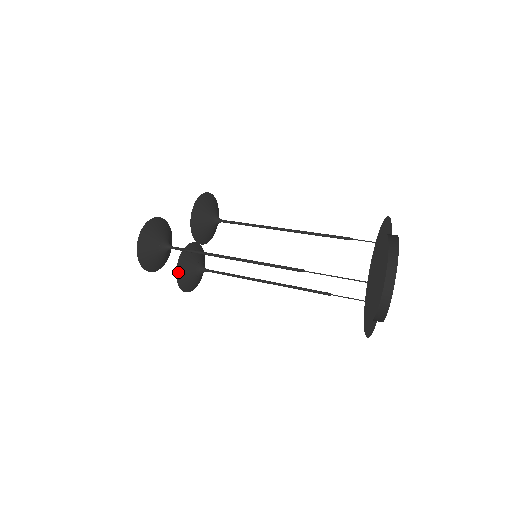
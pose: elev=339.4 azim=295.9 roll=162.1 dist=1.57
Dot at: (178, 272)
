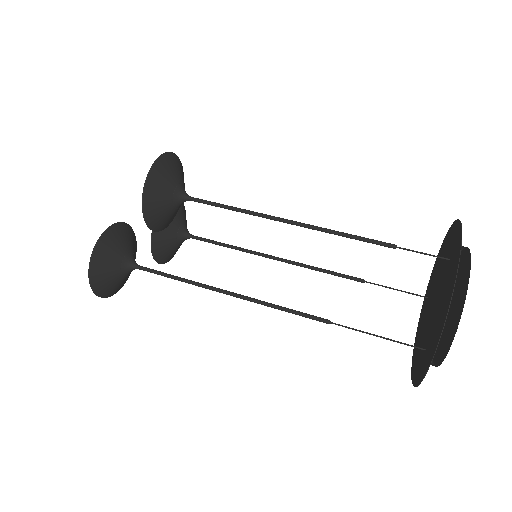
Dot at: (157, 259)
